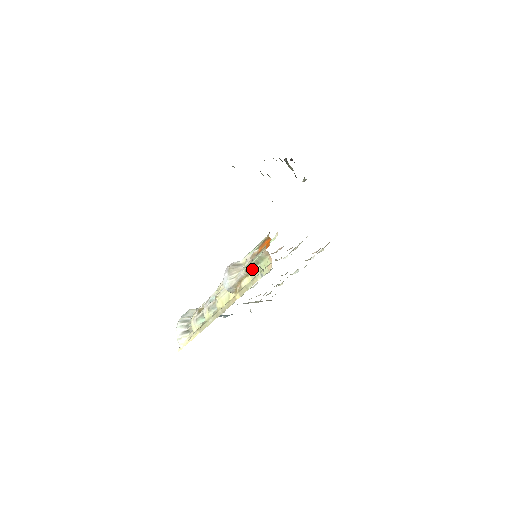
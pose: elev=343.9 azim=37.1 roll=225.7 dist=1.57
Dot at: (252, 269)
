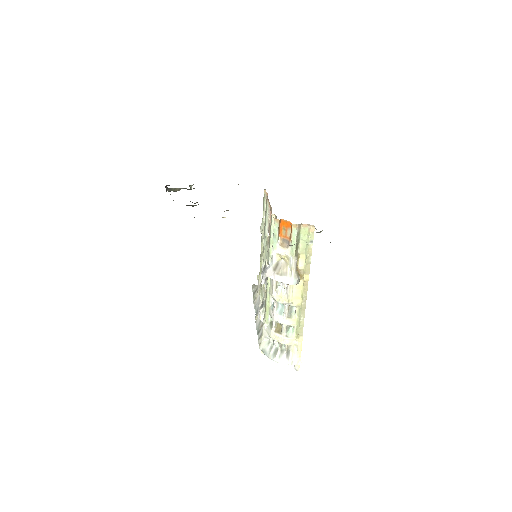
Dot at: (298, 249)
